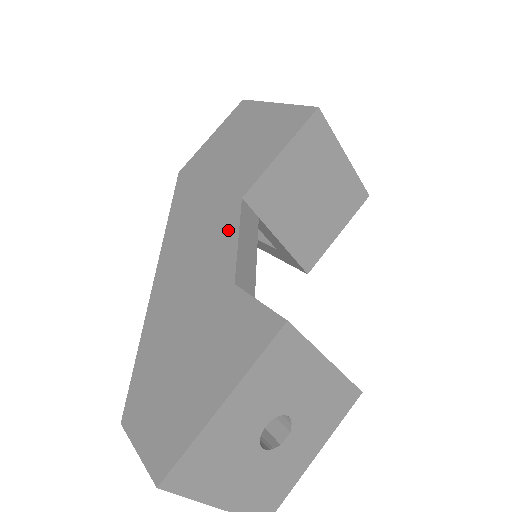
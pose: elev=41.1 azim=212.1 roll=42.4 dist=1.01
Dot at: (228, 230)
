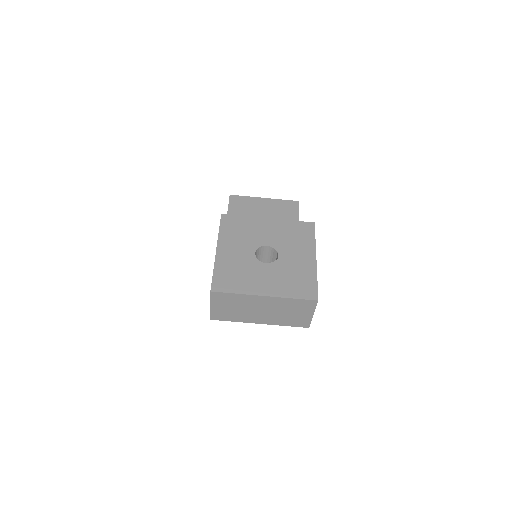
Dot at: occluded
